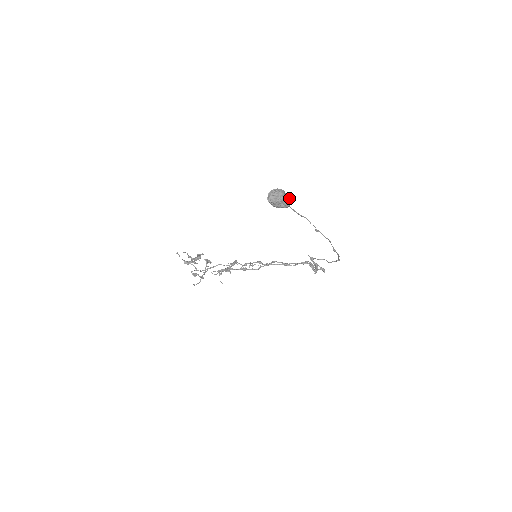
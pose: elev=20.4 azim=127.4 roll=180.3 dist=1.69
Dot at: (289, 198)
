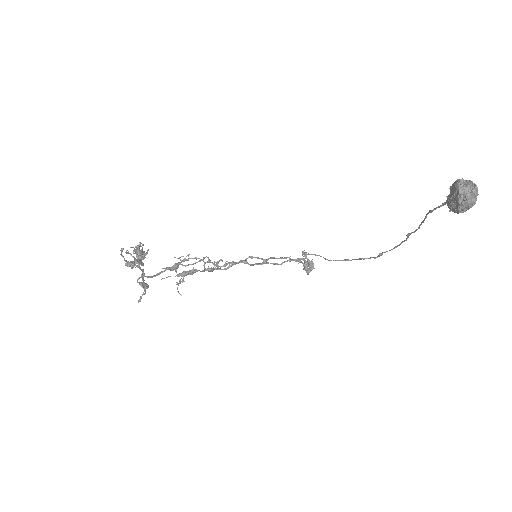
Dot at: occluded
